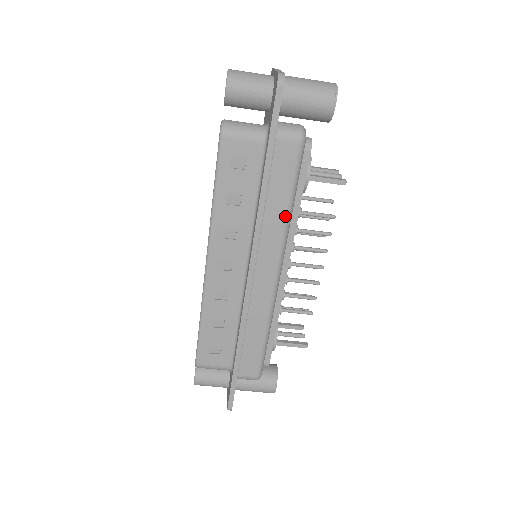
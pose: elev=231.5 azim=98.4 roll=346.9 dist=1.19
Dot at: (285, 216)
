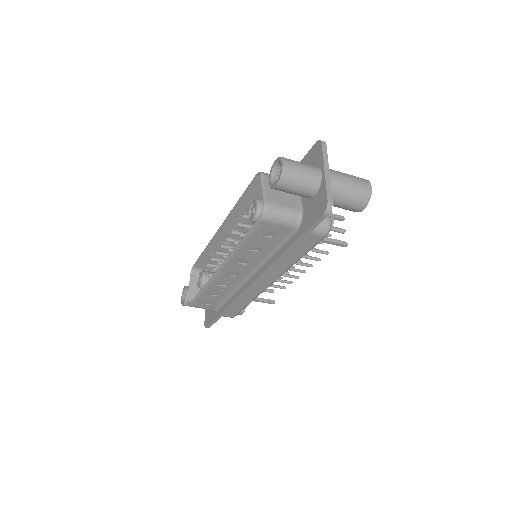
Dot at: (292, 264)
